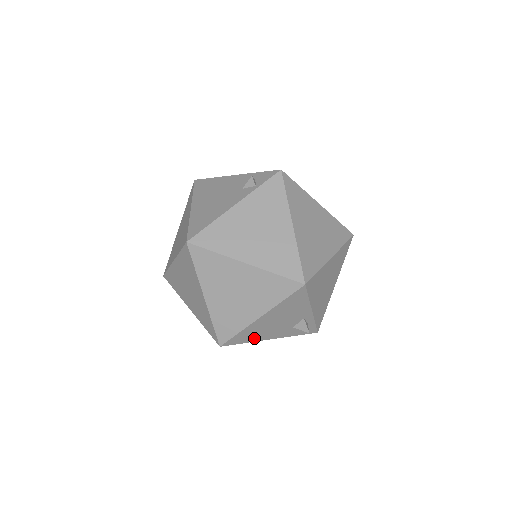
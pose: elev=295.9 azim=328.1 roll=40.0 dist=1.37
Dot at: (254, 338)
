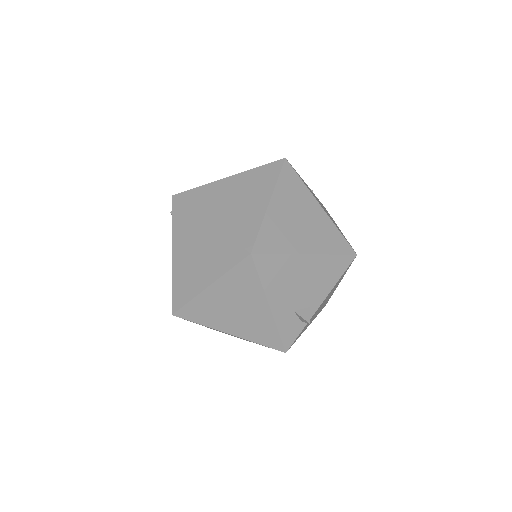
Dot at: (270, 283)
